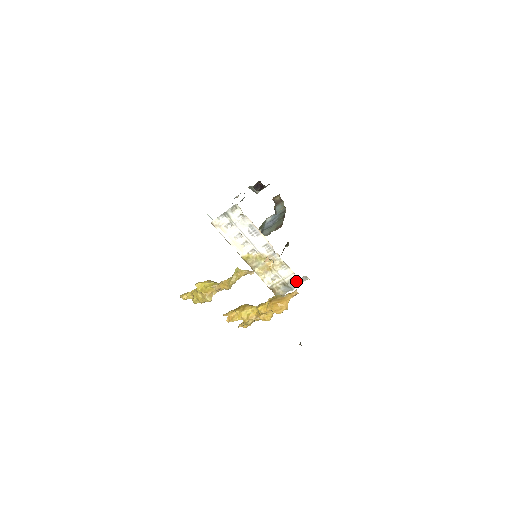
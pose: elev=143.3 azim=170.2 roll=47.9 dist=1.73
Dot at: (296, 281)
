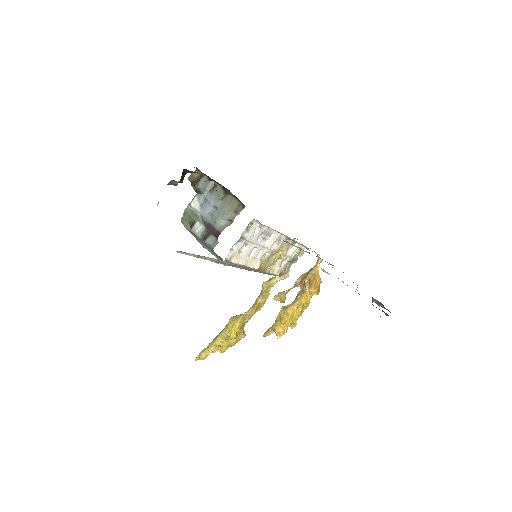
Dot at: occluded
